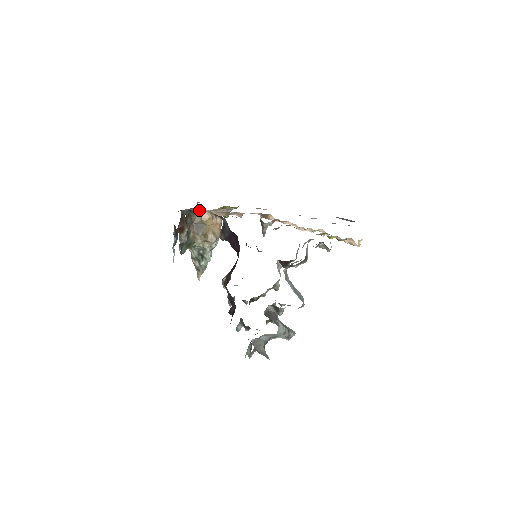
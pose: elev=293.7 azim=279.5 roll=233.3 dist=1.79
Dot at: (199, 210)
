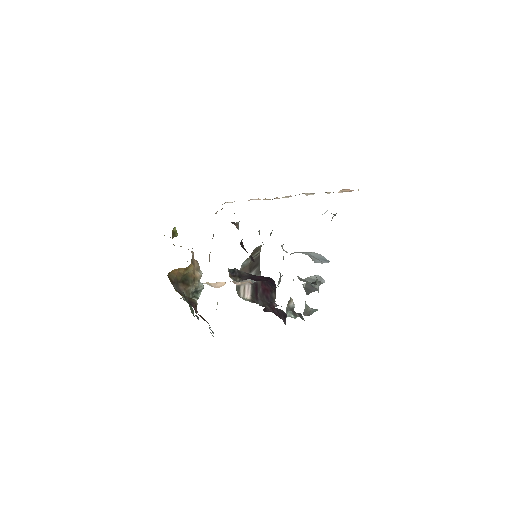
Dot at: (204, 283)
